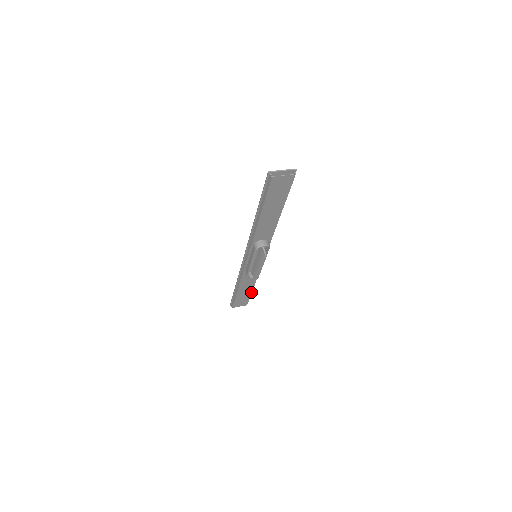
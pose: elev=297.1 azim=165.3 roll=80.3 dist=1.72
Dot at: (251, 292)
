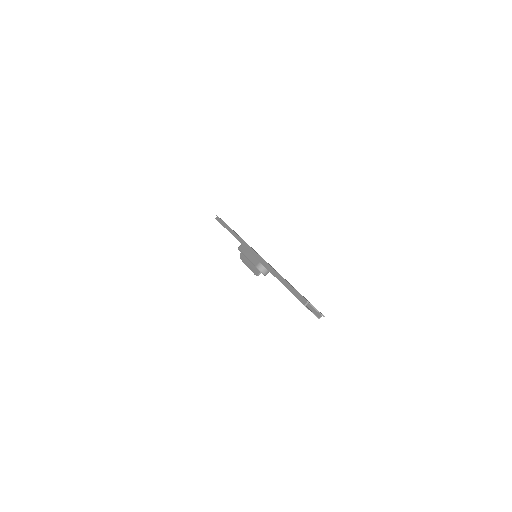
Dot at: occluded
